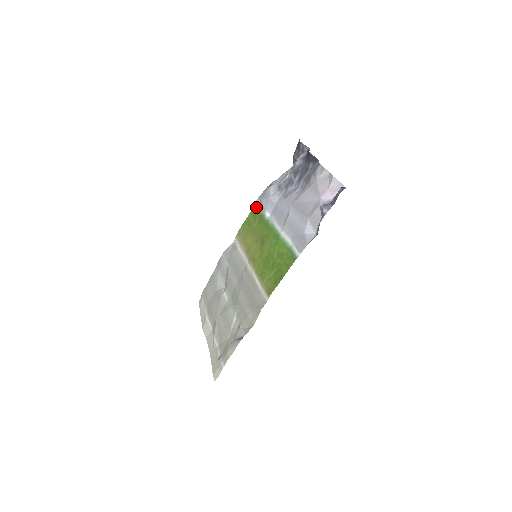
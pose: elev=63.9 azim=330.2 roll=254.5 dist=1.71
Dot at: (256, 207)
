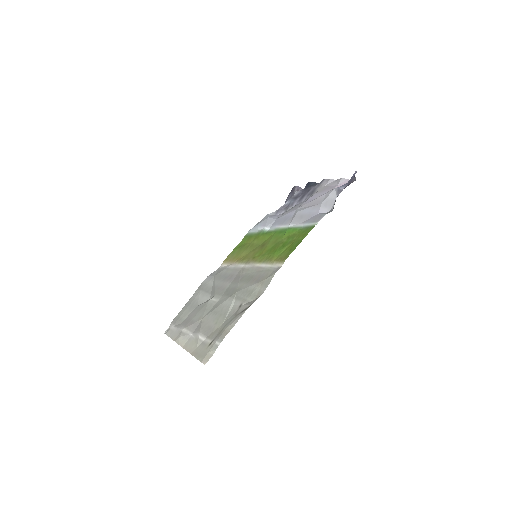
Dot at: (249, 234)
